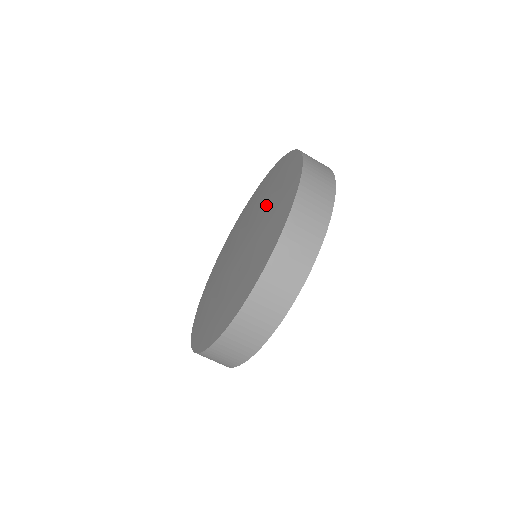
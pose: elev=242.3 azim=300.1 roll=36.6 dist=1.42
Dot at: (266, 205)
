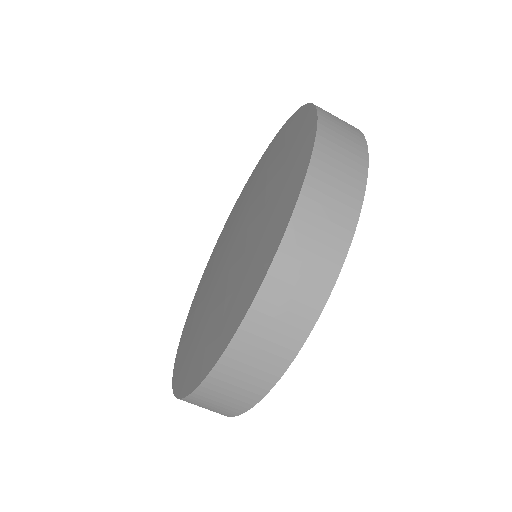
Dot at: (263, 180)
